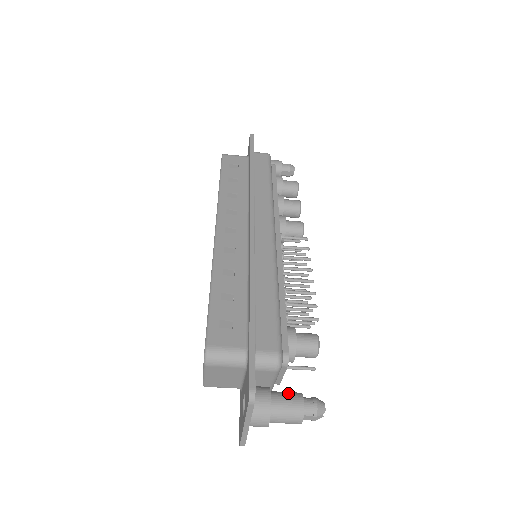
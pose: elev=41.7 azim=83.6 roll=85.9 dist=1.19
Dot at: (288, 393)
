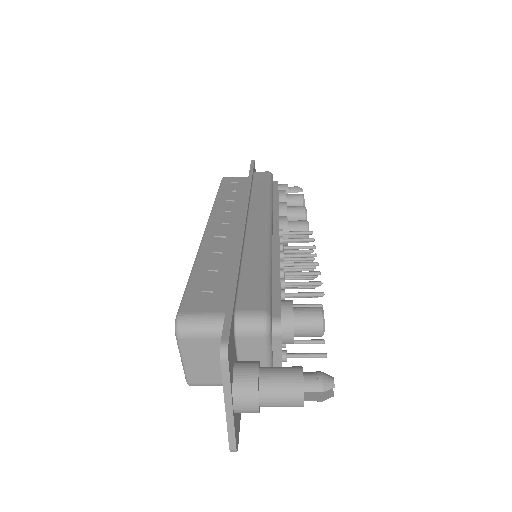
Dot at: occluded
